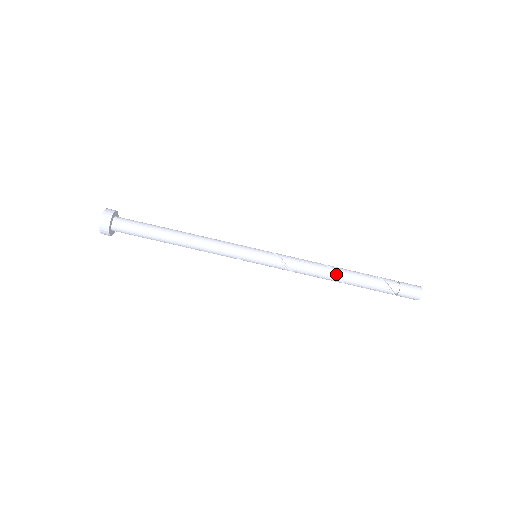
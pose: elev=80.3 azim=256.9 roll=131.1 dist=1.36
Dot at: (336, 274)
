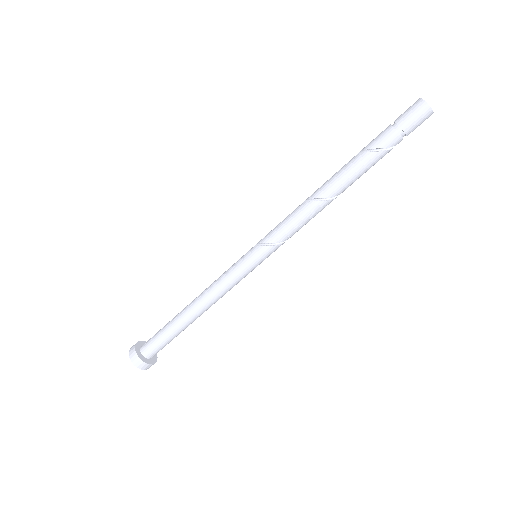
Dot at: (335, 196)
